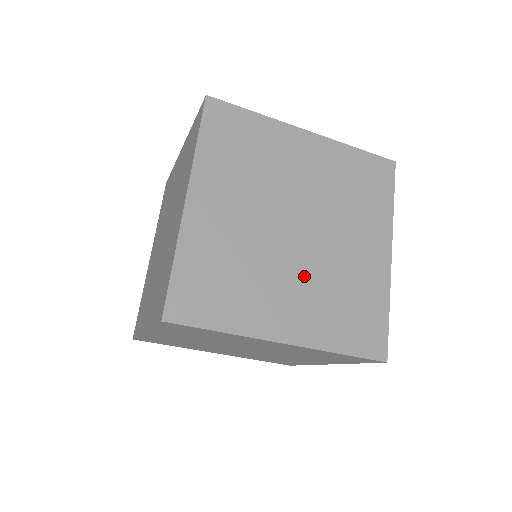
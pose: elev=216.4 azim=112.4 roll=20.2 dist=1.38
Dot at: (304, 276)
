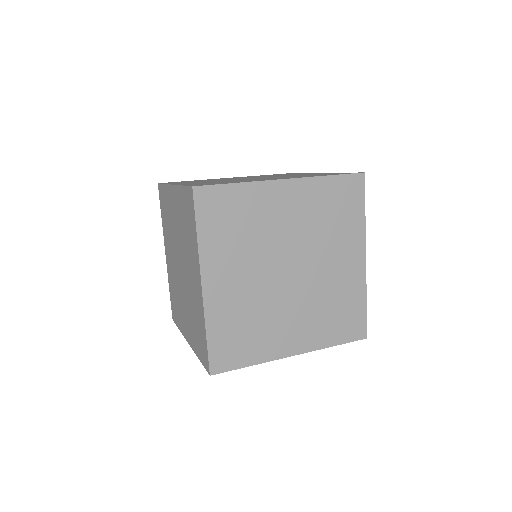
Dot at: occluded
